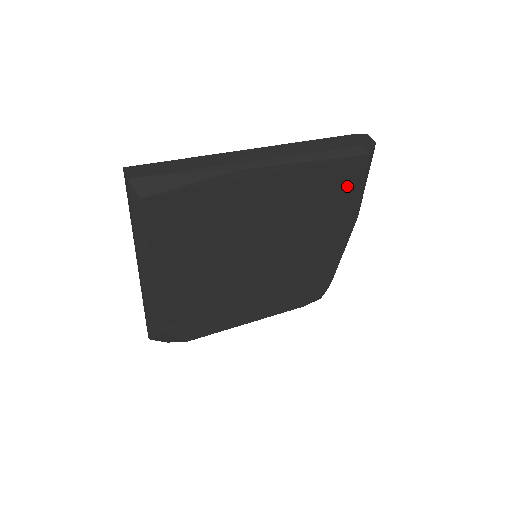
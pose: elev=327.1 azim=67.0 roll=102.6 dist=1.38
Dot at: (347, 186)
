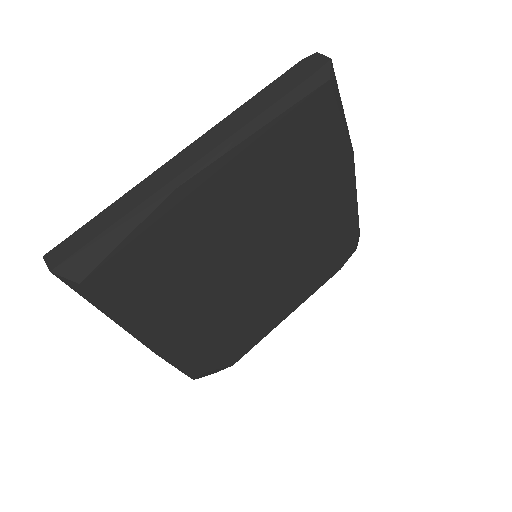
Dot at: (320, 130)
